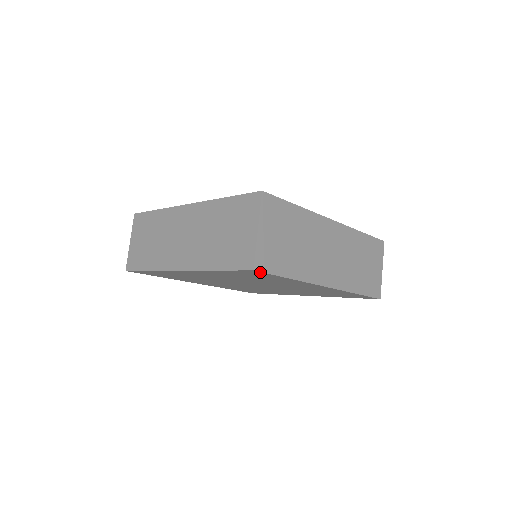
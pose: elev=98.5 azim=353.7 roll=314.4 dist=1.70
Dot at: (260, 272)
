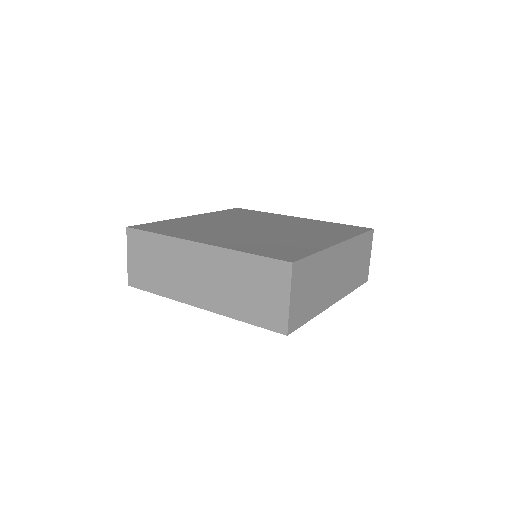
Dot at: (291, 331)
